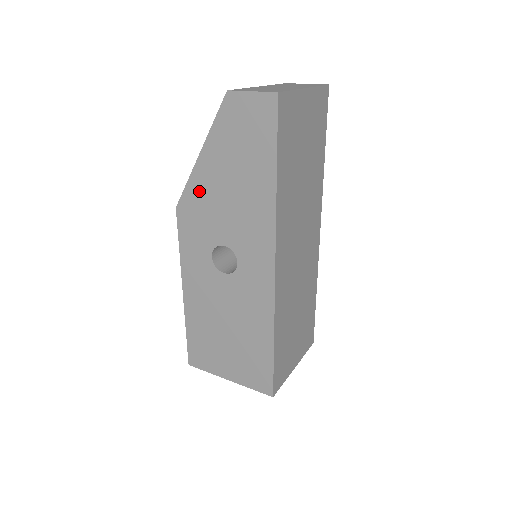
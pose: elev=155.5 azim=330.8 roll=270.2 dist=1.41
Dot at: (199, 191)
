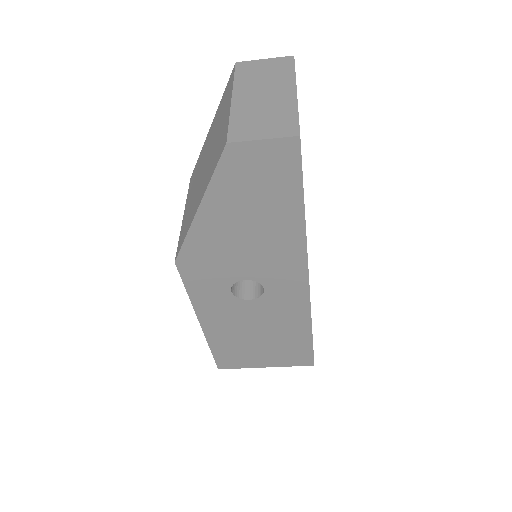
Dot at: (204, 243)
